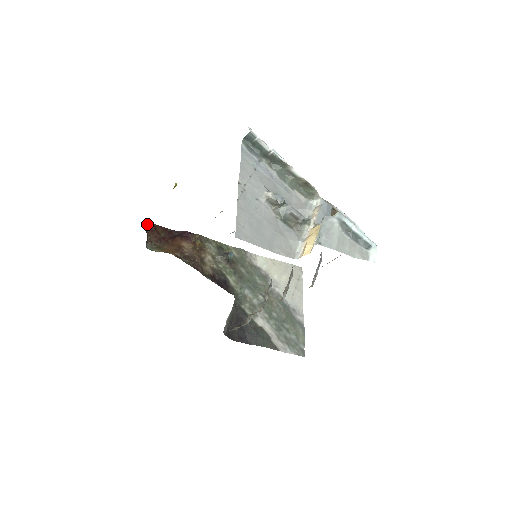
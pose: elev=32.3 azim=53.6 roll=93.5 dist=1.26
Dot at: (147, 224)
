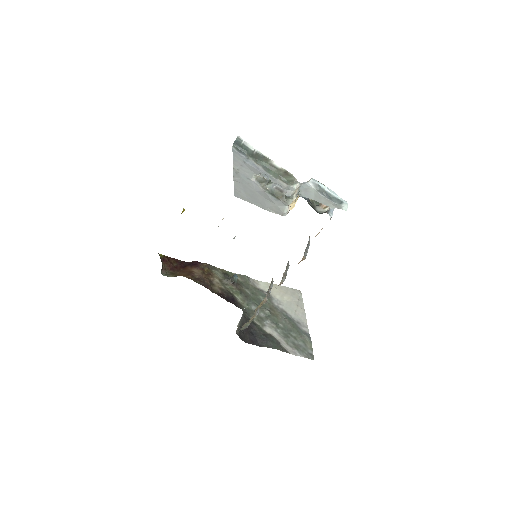
Dot at: (161, 256)
